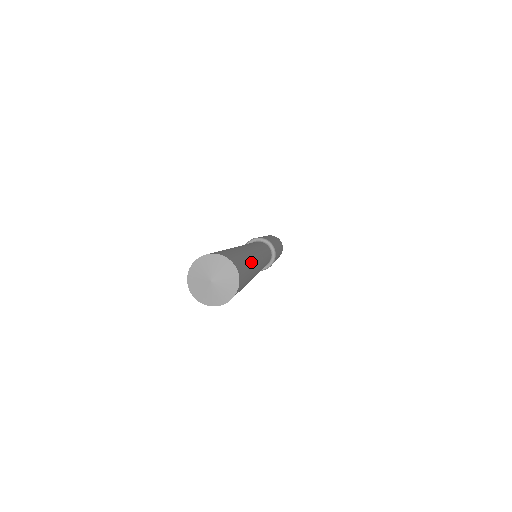
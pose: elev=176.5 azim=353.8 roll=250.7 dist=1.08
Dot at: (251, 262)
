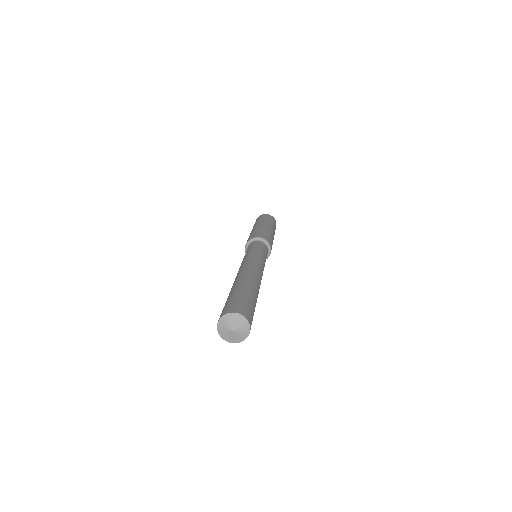
Dot at: occluded
